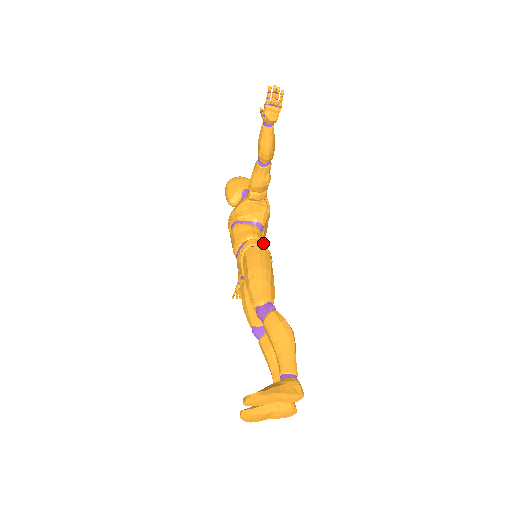
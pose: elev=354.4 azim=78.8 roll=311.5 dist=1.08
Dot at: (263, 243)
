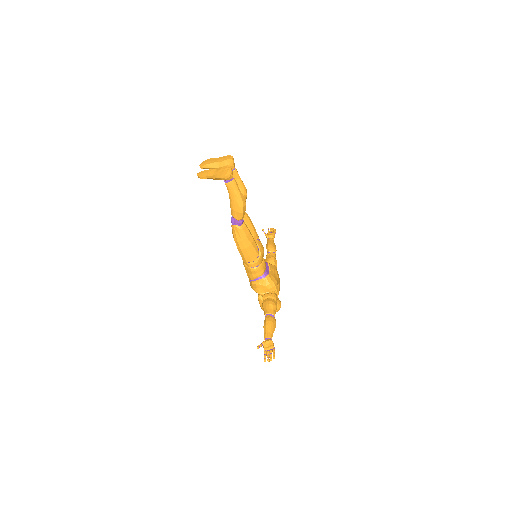
Dot at: occluded
